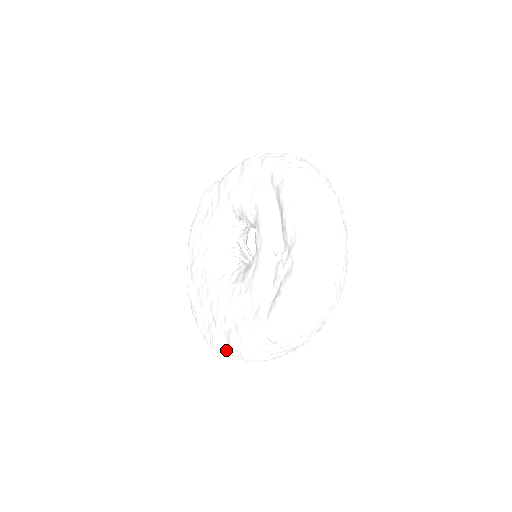
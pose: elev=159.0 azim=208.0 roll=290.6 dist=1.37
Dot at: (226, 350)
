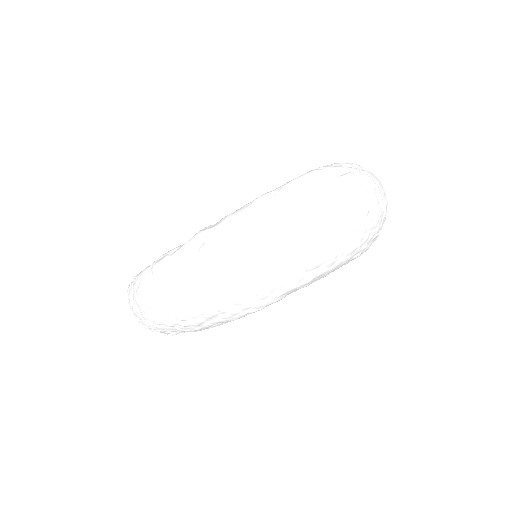
Dot at: (178, 252)
